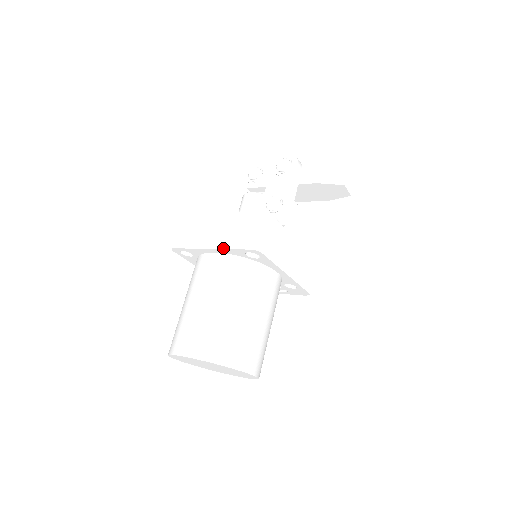
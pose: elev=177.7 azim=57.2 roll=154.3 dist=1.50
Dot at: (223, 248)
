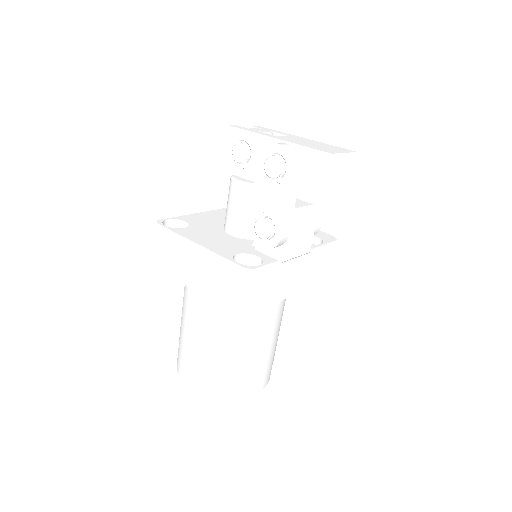
Dot at: (205, 296)
